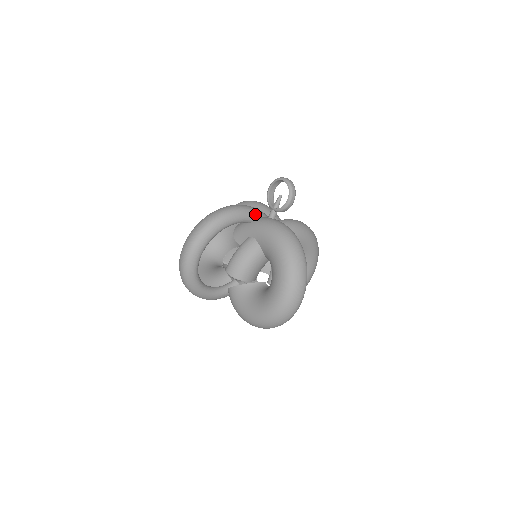
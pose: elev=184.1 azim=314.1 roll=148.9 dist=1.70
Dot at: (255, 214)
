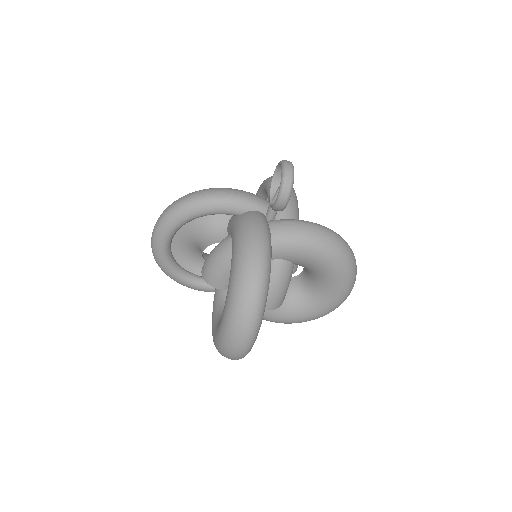
Dot at: (242, 206)
